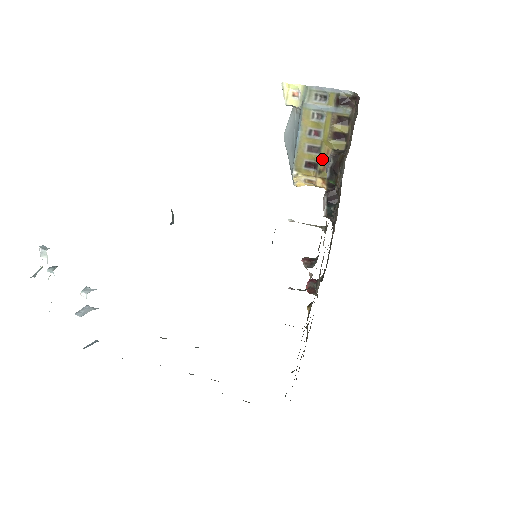
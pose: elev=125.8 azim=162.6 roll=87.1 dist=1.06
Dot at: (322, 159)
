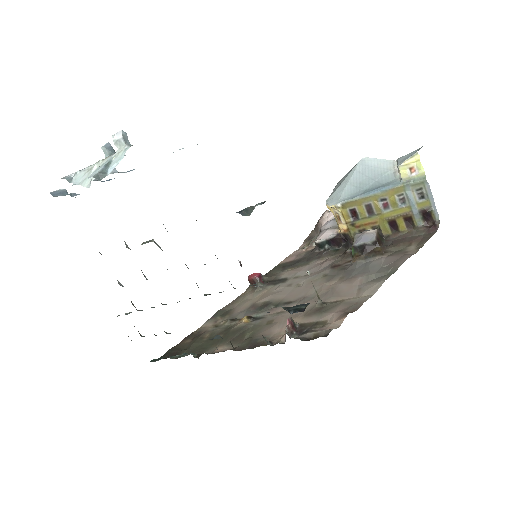
Dot at: (365, 221)
